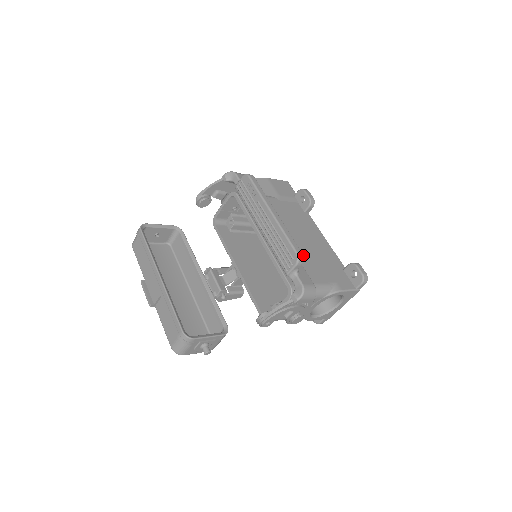
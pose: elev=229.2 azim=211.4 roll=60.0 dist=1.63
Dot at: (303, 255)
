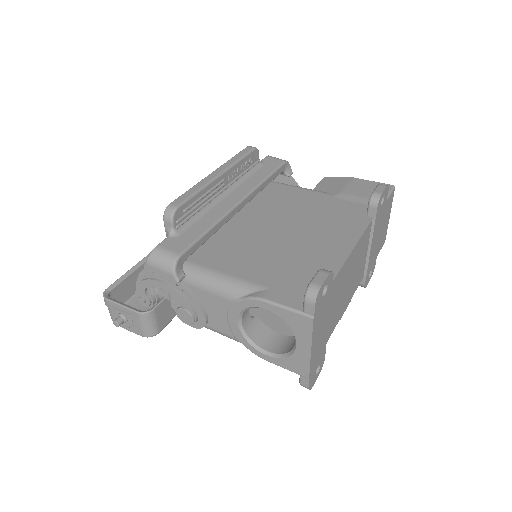
Dot at: (264, 246)
